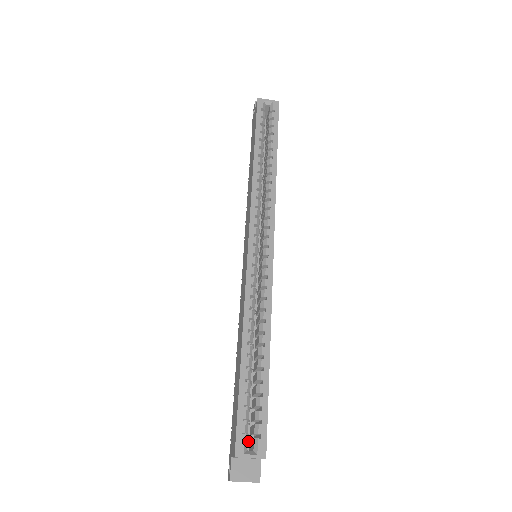
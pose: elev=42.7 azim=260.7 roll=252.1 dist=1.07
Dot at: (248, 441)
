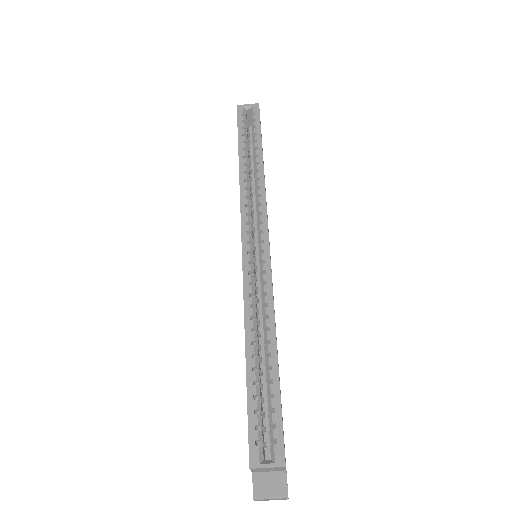
Dot at: occluded
